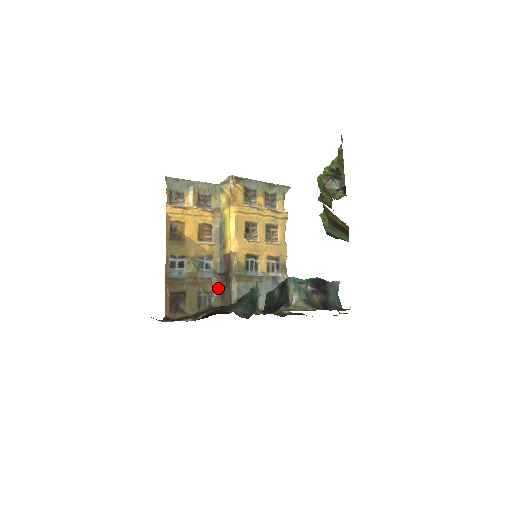
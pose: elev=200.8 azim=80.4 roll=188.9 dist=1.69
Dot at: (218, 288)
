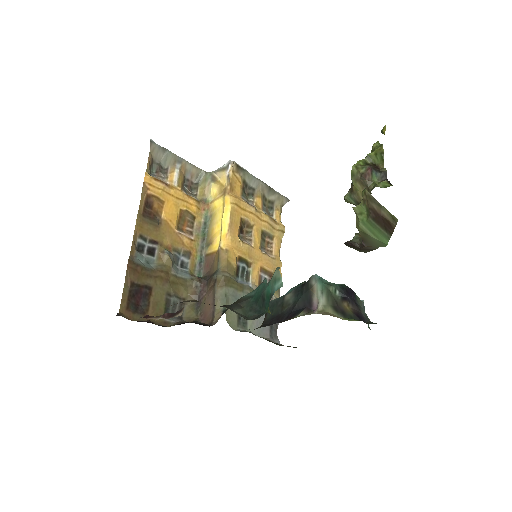
Dot at: (194, 294)
